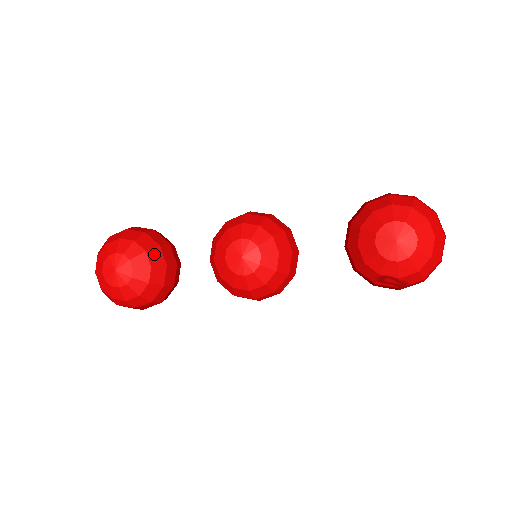
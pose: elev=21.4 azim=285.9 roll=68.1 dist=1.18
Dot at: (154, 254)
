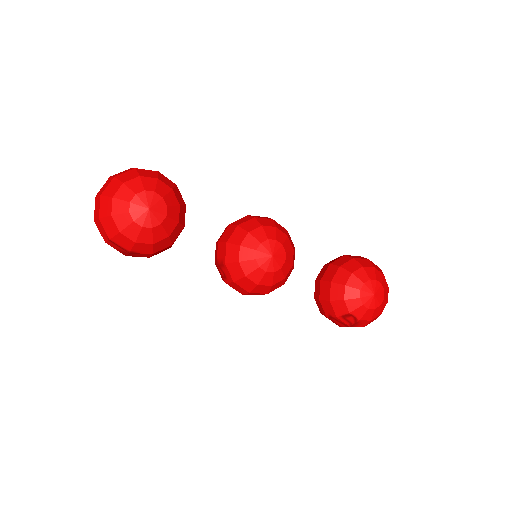
Dot at: (182, 211)
